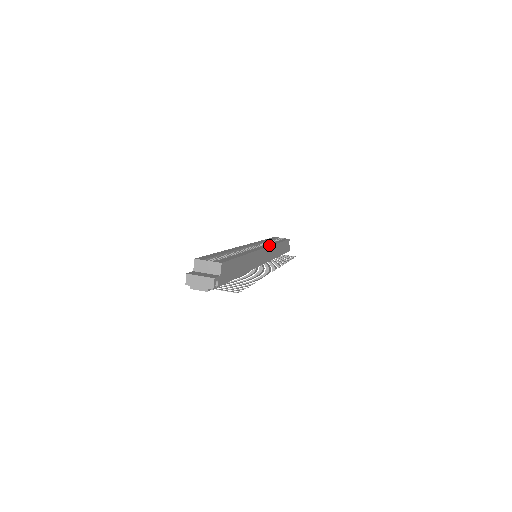
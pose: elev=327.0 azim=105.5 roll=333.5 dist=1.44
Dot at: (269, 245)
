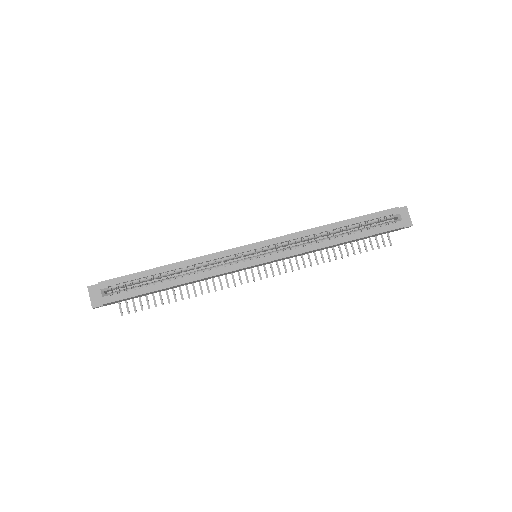
Dot at: (282, 257)
